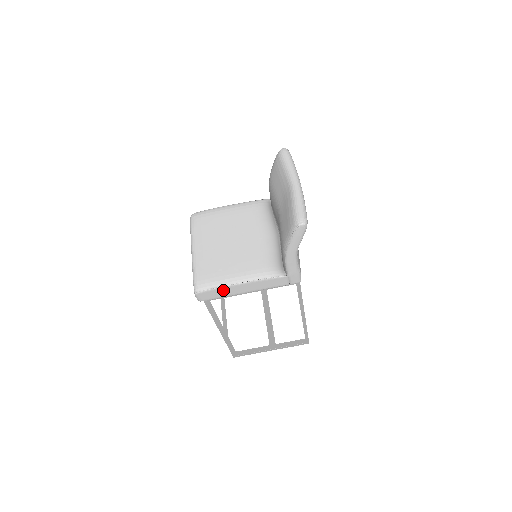
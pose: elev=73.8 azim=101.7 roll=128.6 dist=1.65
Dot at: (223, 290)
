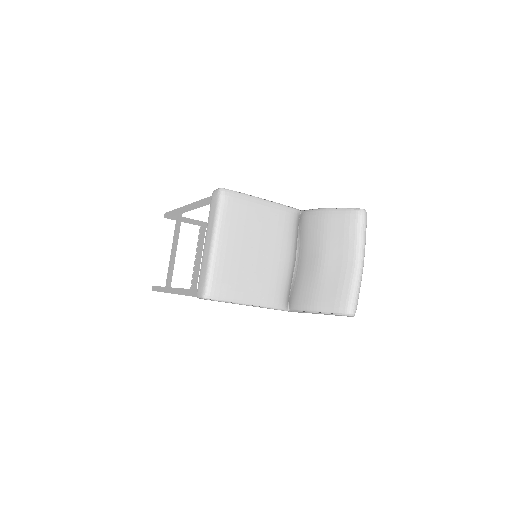
Dot at: occluded
